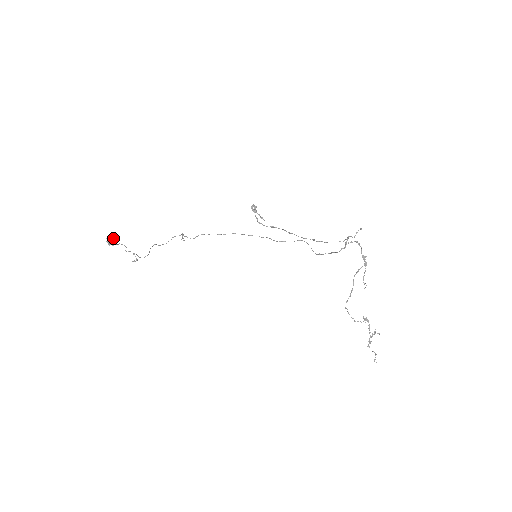
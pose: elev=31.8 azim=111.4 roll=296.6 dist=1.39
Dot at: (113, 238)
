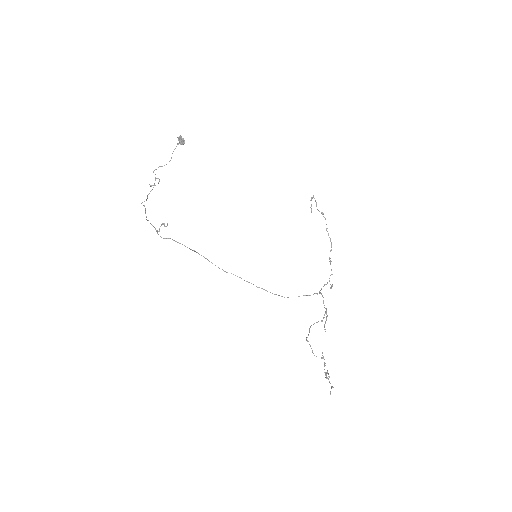
Dot at: (184, 140)
